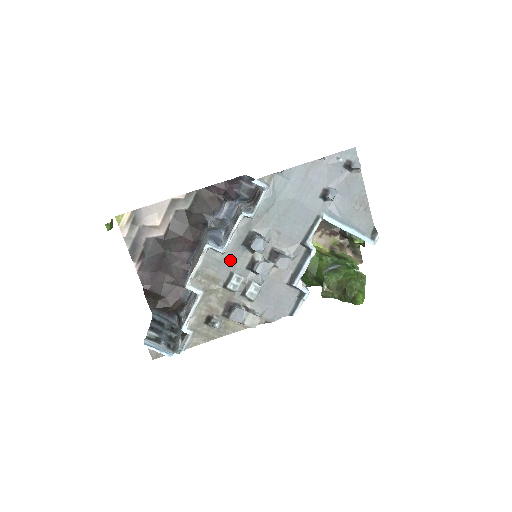
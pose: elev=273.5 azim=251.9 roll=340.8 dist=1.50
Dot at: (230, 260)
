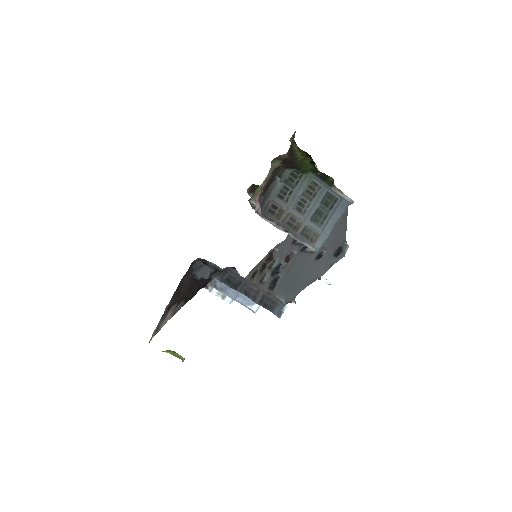
Dot at: occluded
